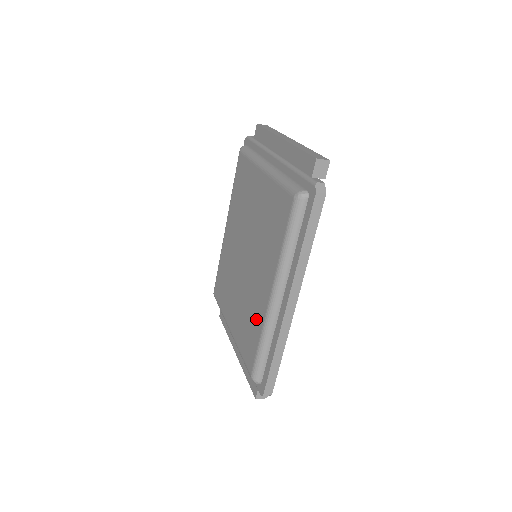
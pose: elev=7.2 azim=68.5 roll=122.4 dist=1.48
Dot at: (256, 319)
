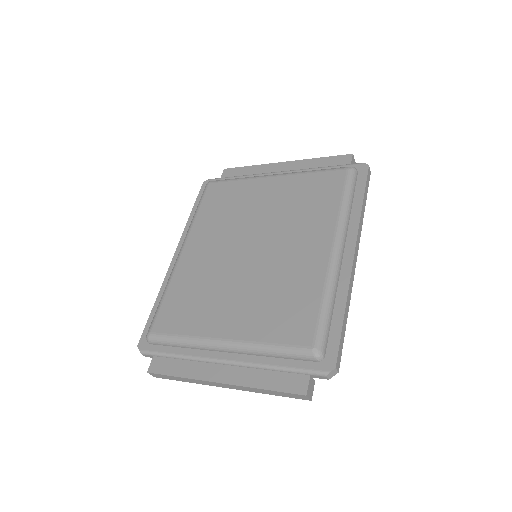
Dot at: (306, 284)
